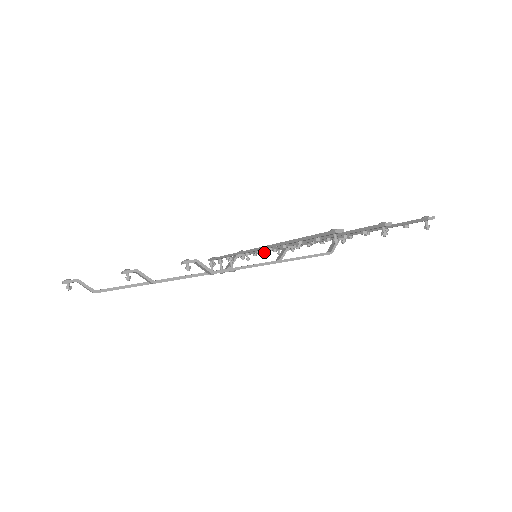
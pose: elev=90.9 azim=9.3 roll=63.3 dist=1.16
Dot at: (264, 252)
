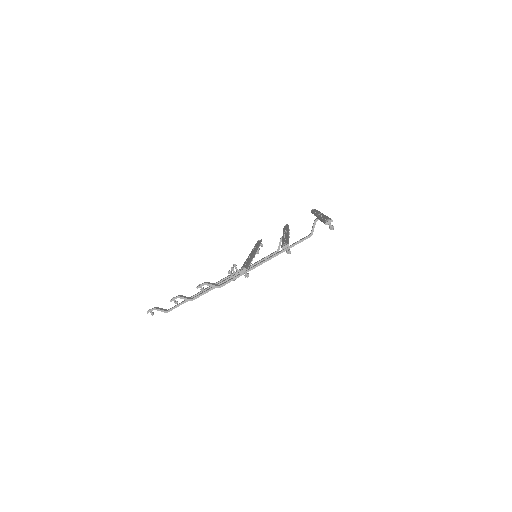
Dot at: occluded
